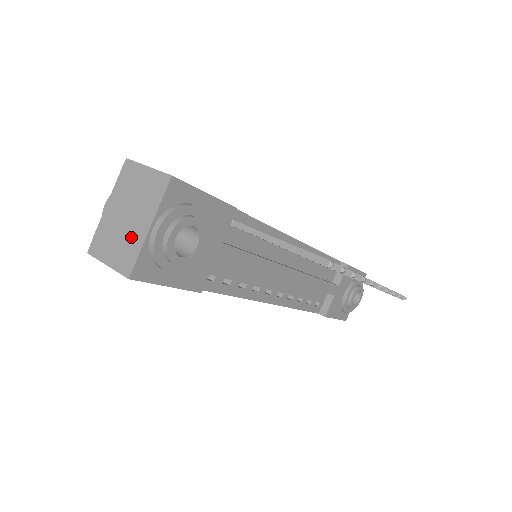
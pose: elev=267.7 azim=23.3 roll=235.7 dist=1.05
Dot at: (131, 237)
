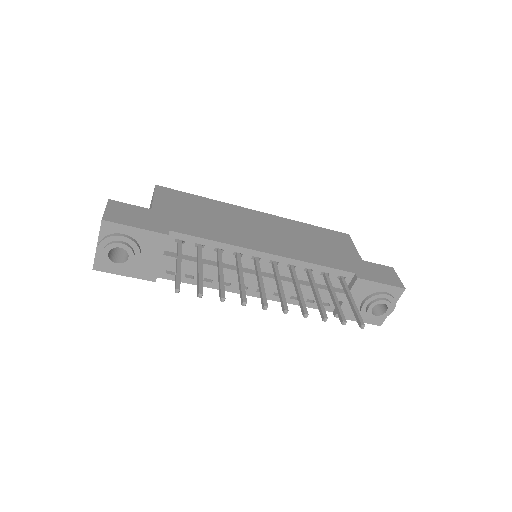
Dot at: occluded
